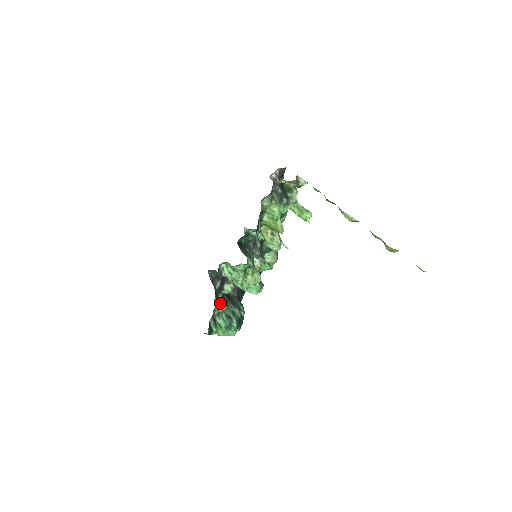
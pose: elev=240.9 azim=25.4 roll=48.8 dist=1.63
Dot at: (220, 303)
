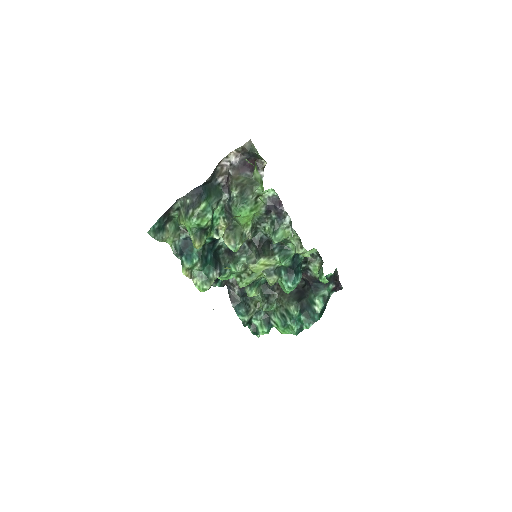
Dot at: (261, 303)
